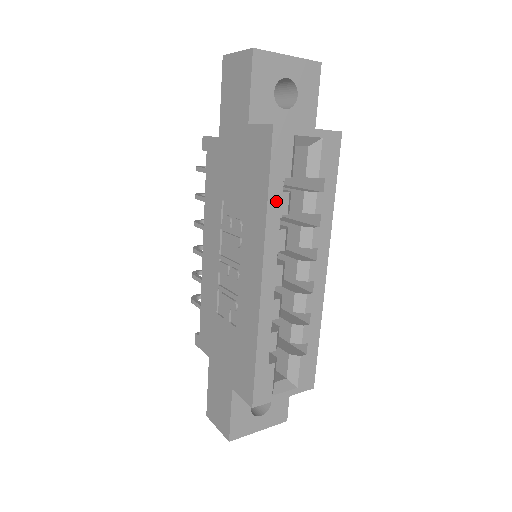
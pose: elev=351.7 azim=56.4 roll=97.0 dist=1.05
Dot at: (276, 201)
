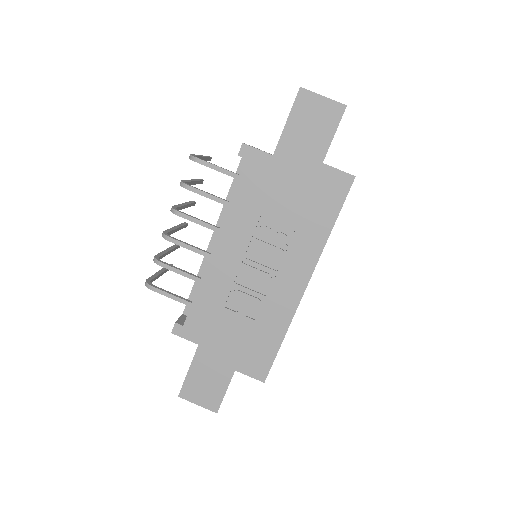
Dot at: occluded
